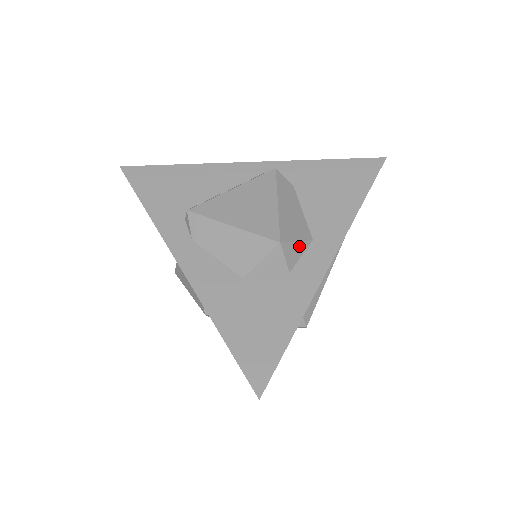
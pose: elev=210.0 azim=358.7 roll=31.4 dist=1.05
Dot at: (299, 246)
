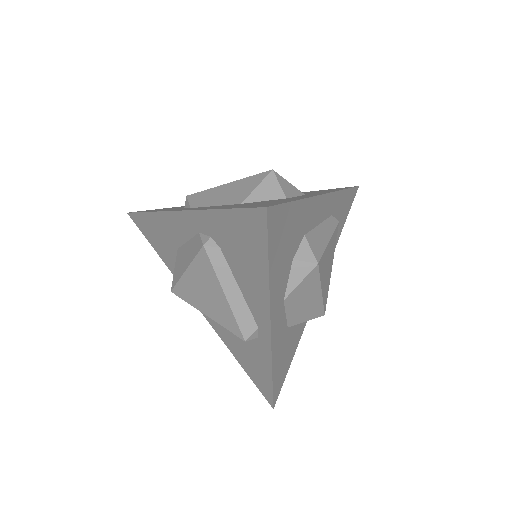
Dot at: (292, 188)
